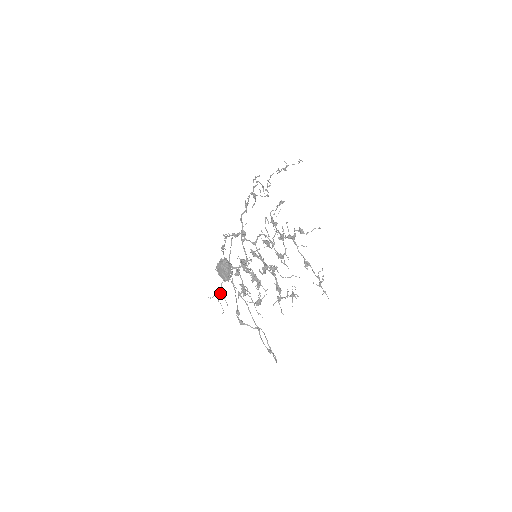
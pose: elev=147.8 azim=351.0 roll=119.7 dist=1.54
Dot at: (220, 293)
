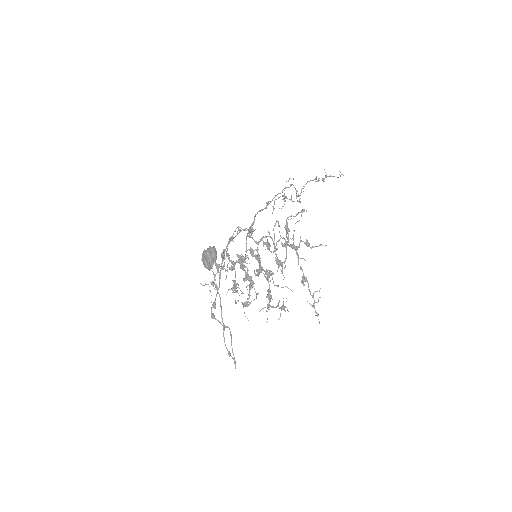
Dot at: (212, 283)
